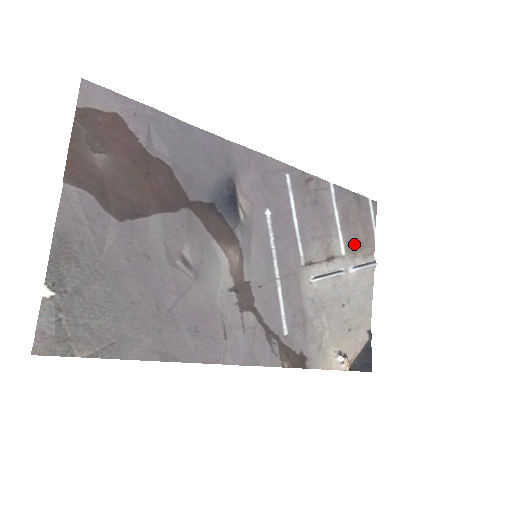
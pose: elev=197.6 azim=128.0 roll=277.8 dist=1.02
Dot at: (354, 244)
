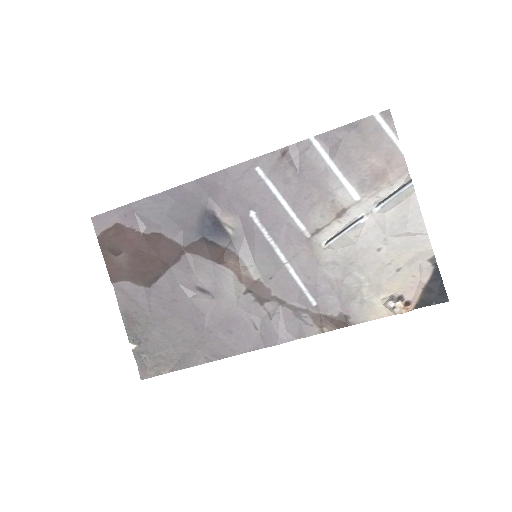
Dot at: (370, 179)
